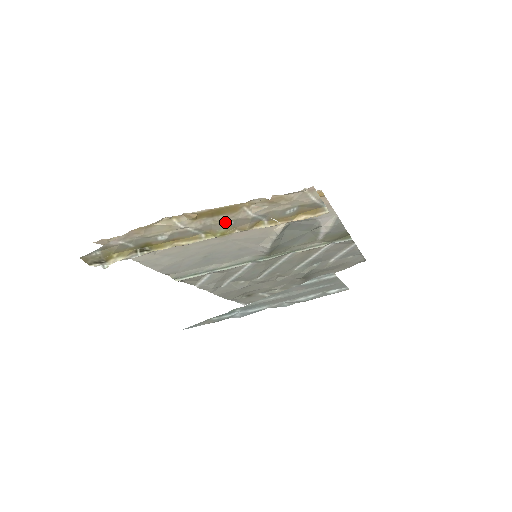
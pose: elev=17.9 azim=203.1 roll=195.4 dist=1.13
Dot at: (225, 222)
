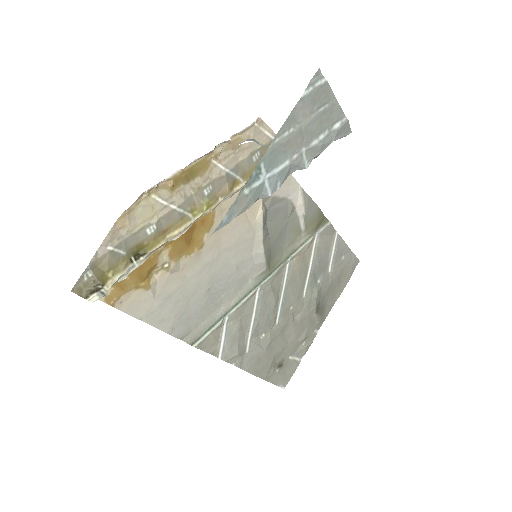
Dot at: (203, 188)
